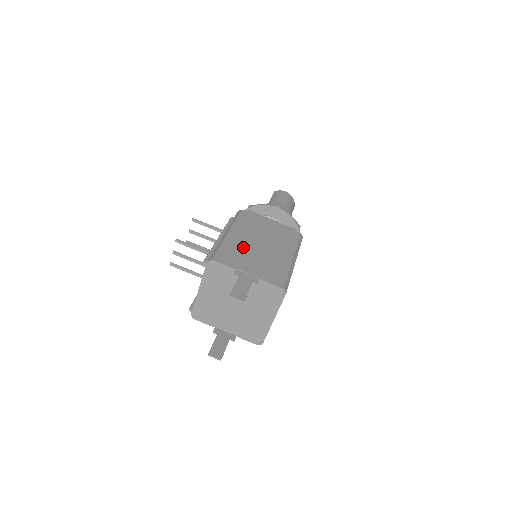
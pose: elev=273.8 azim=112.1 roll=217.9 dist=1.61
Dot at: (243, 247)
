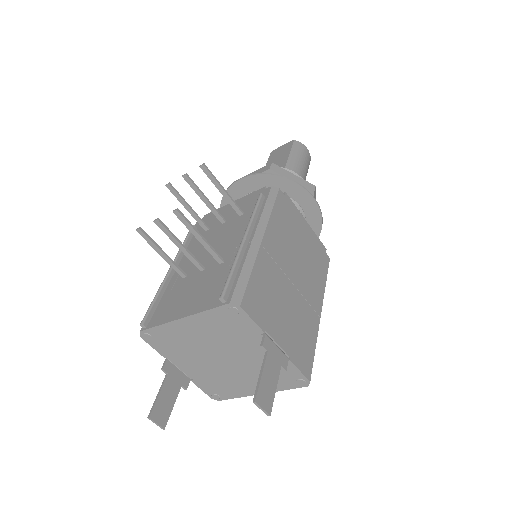
Dot at: (276, 279)
